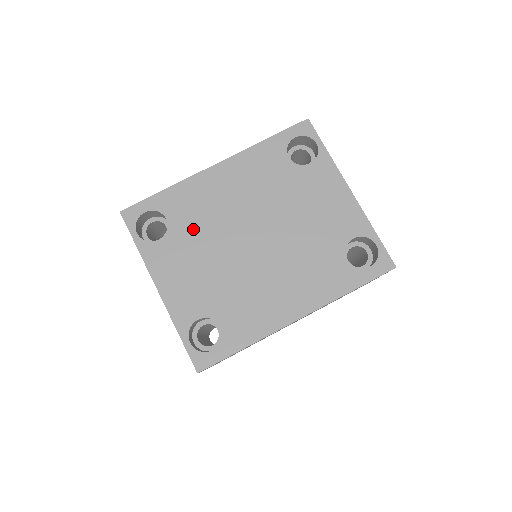
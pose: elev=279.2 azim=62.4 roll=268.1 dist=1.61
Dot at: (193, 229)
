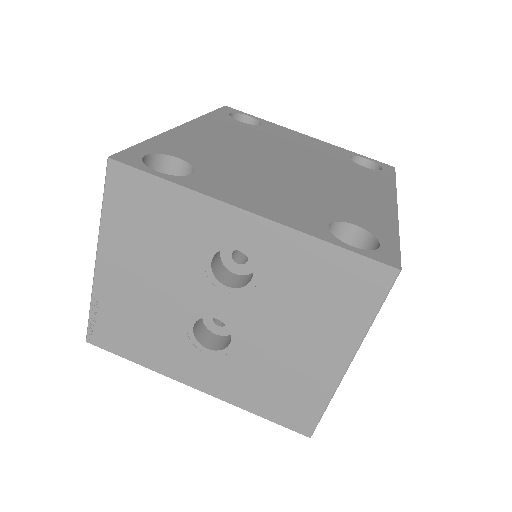
Dot at: (220, 163)
